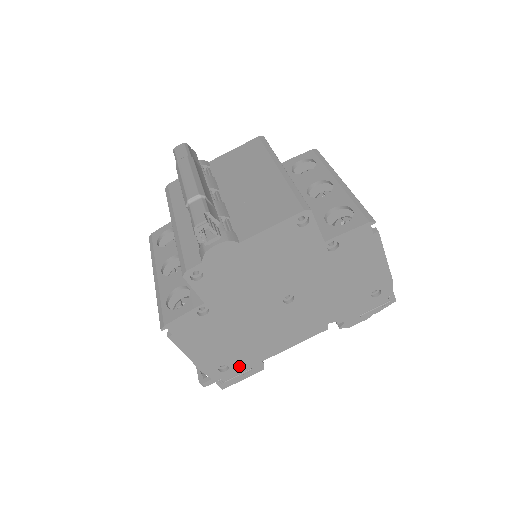
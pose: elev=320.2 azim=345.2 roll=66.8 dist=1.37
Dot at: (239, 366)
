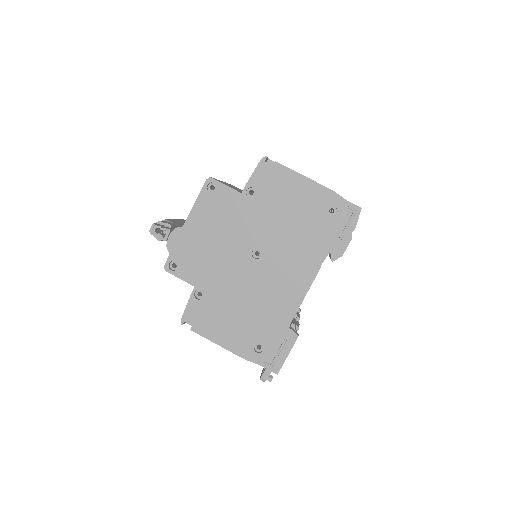
Dot at: (271, 341)
